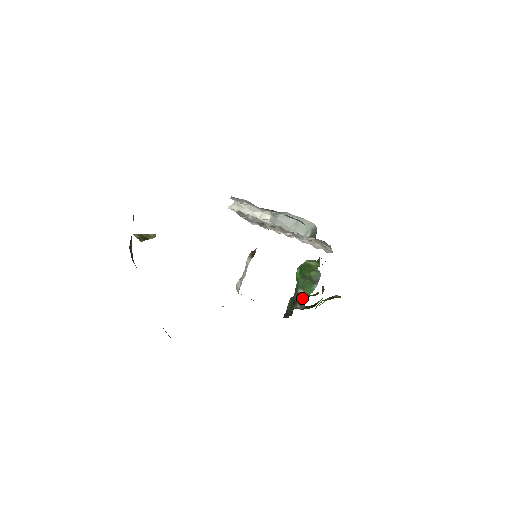
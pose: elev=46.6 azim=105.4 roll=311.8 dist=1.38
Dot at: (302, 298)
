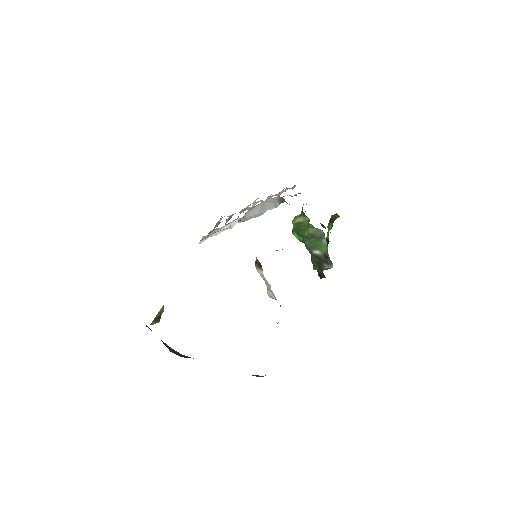
Dot at: (324, 258)
